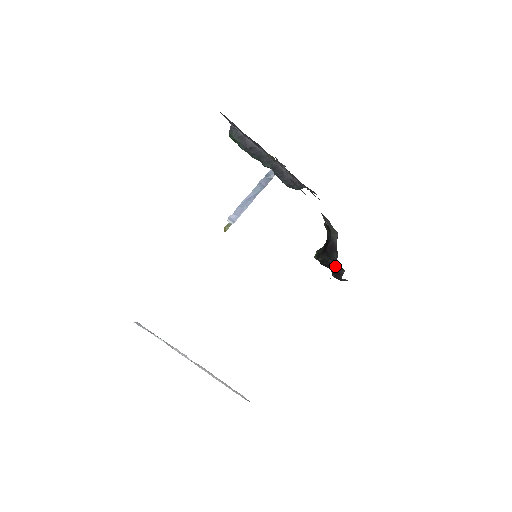
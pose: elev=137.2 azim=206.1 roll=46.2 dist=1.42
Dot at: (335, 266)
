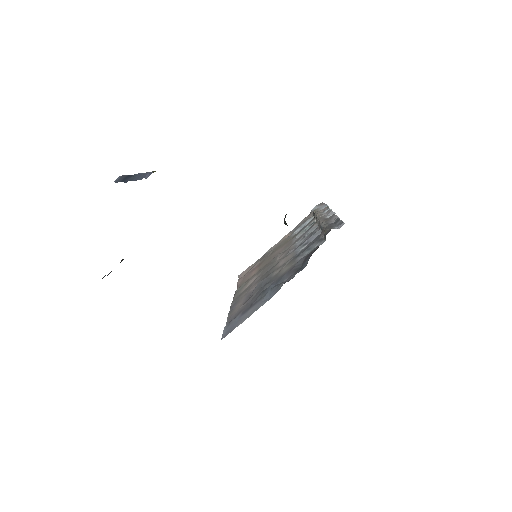
Dot at: occluded
